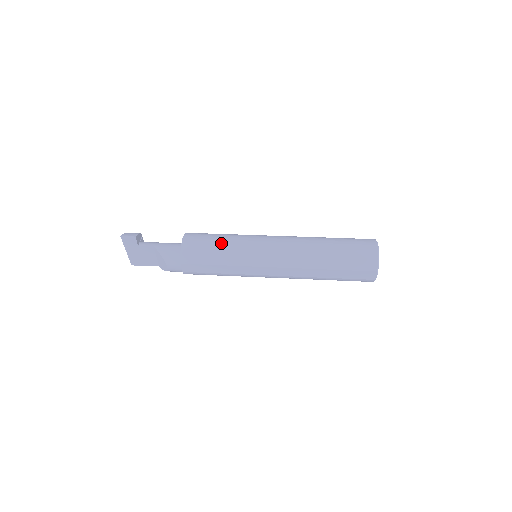
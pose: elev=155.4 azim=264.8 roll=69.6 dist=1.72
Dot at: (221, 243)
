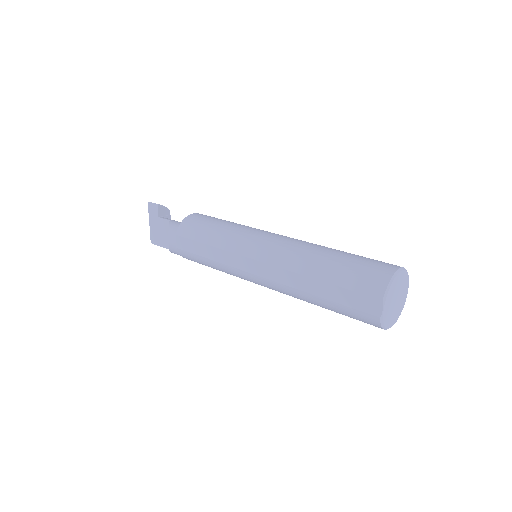
Dot at: (222, 223)
